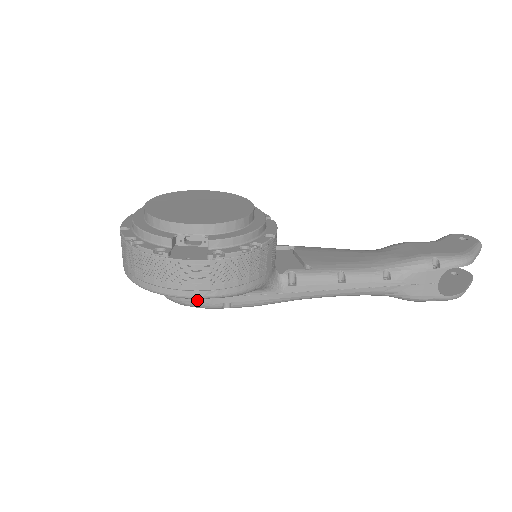
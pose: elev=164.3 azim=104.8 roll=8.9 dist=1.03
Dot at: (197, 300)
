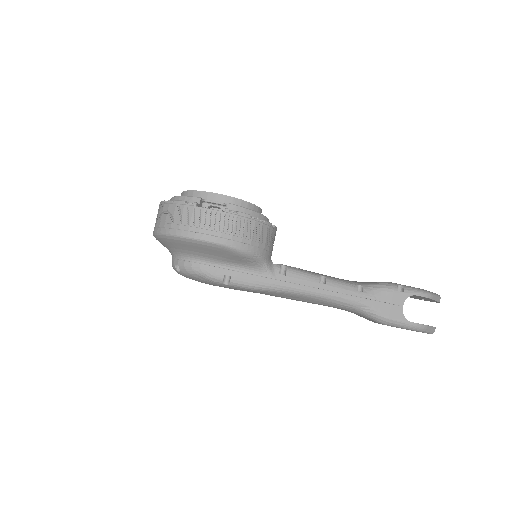
Dot at: (204, 267)
